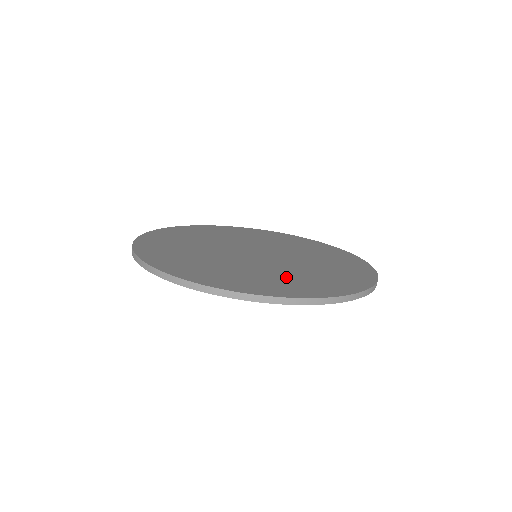
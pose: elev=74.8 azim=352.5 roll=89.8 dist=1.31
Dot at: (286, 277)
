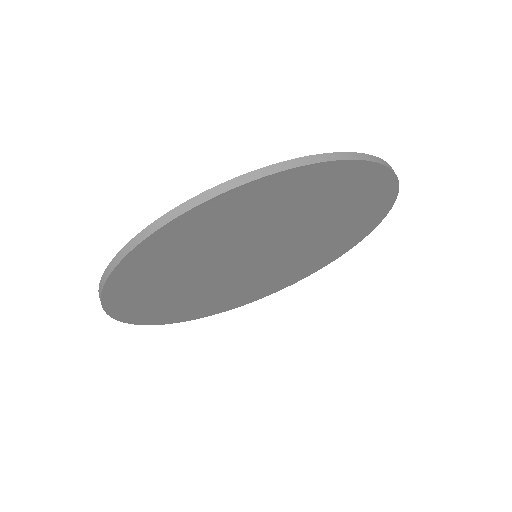
Dot at: occluded
